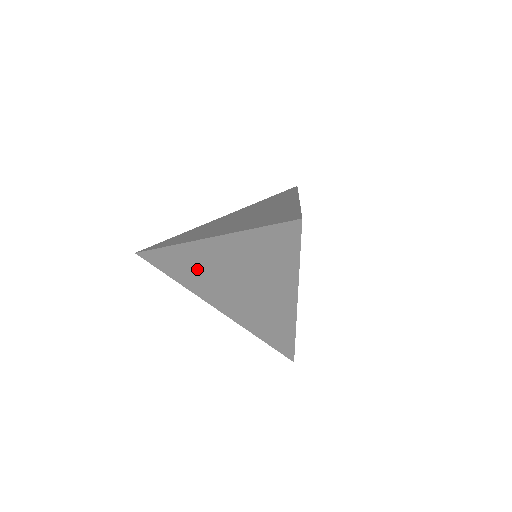
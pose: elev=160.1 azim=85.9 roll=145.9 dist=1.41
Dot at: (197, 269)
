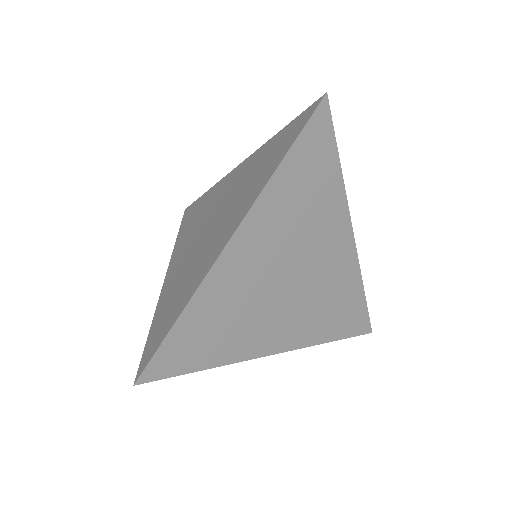
Dot at: (233, 310)
